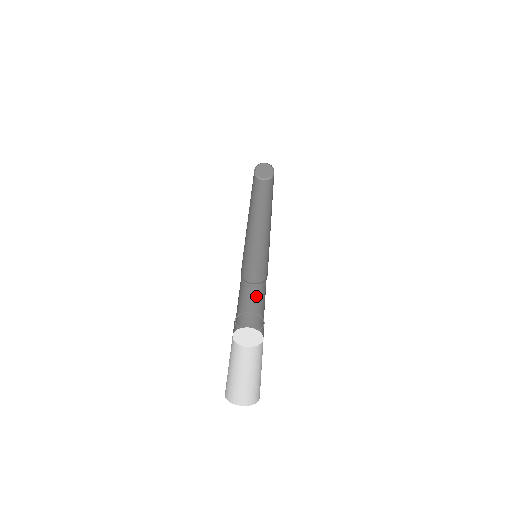
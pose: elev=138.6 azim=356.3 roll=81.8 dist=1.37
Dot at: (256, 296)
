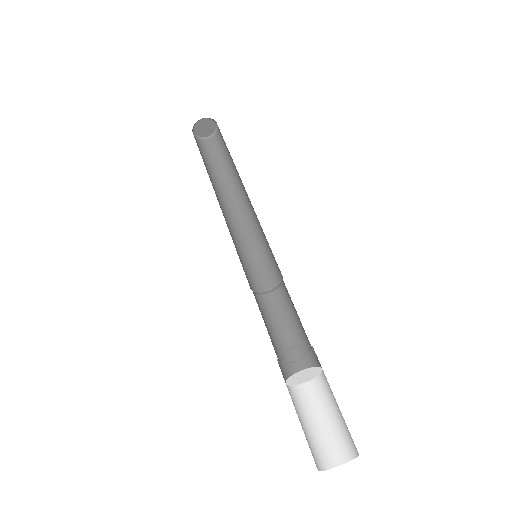
Dot at: (264, 311)
